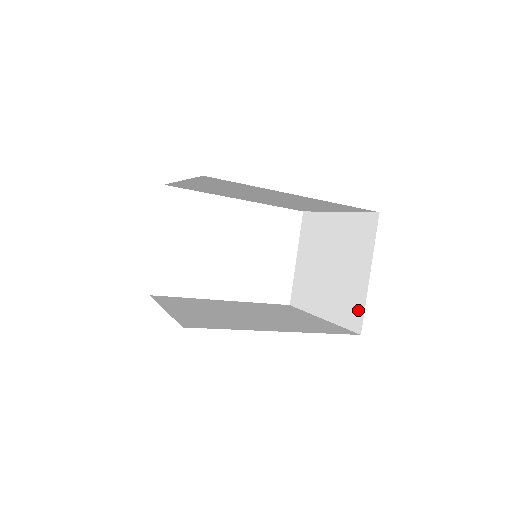
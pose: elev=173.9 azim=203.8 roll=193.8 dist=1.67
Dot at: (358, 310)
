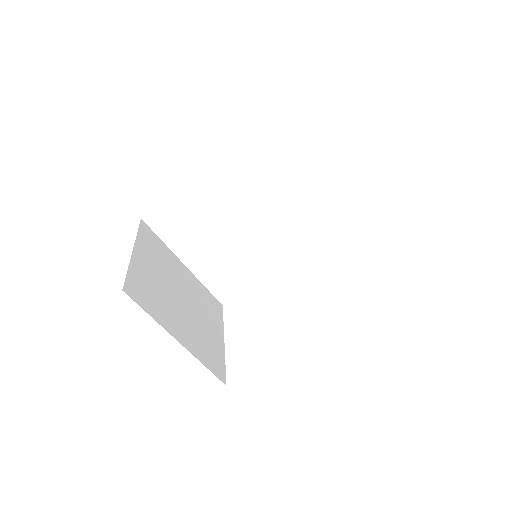
Dot at: occluded
